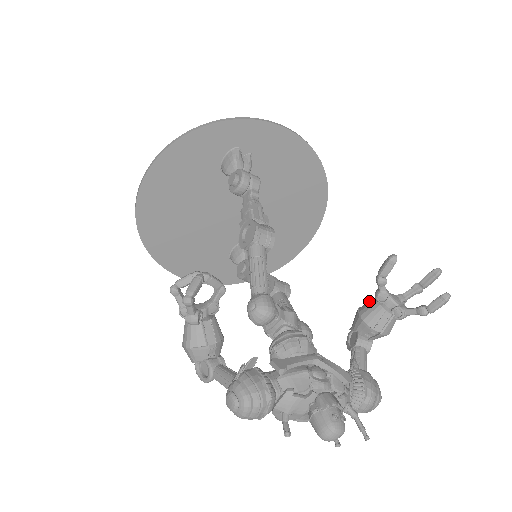
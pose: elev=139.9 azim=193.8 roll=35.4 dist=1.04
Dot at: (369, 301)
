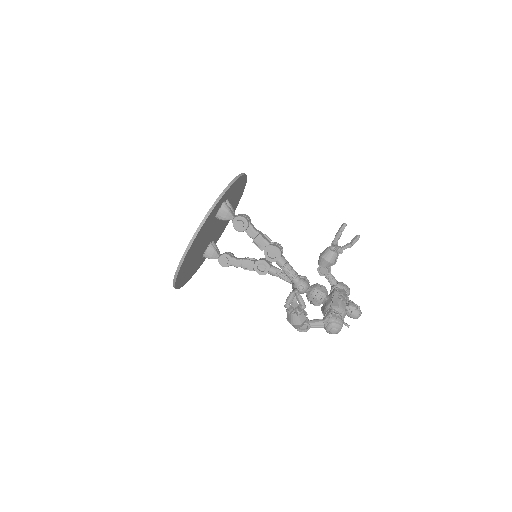
Dot at: (326, 252)
